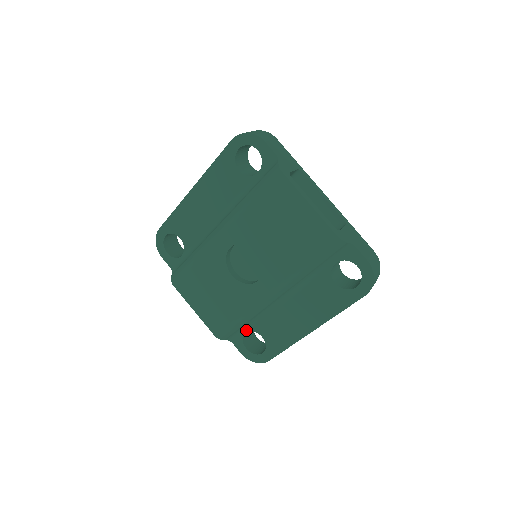
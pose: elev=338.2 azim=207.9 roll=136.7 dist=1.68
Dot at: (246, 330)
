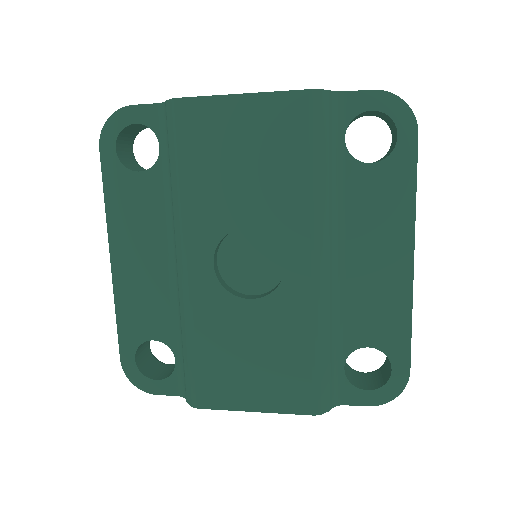
Dot at: (341, 363)
